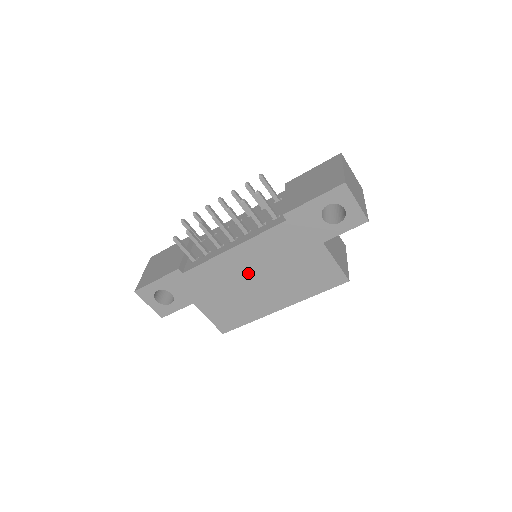
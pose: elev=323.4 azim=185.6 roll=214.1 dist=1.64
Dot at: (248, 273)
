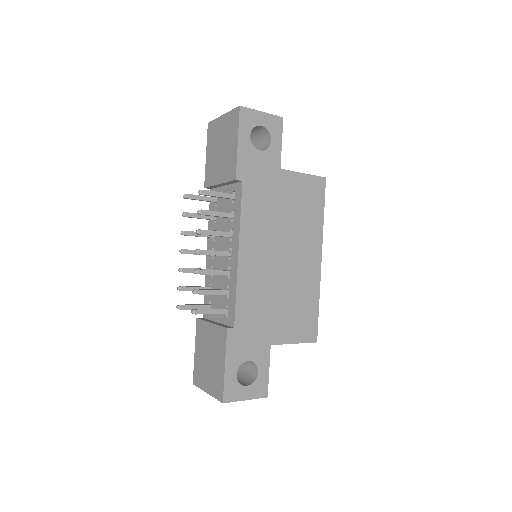
Dot at: (271, 260)
